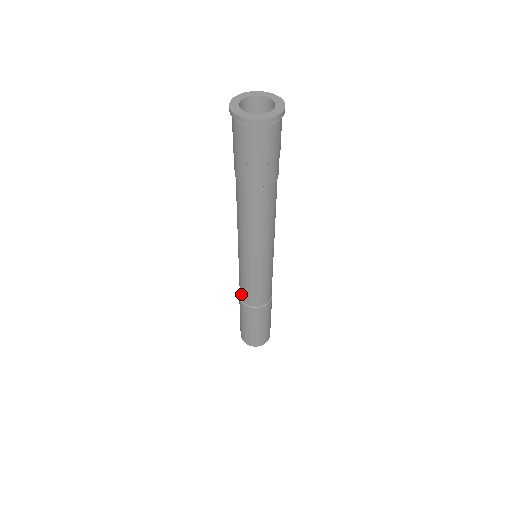
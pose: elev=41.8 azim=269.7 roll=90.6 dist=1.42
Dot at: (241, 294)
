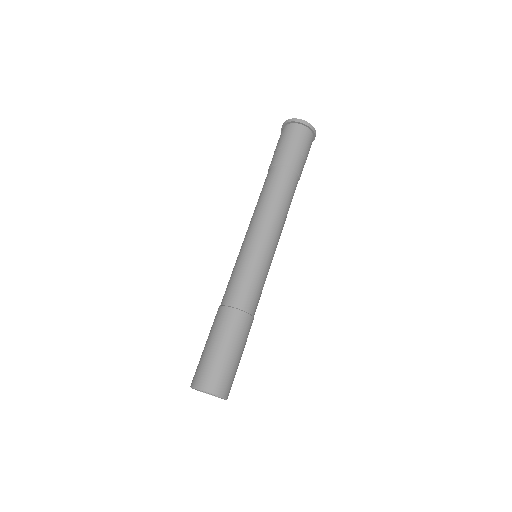
Dot at: (228, 295)
